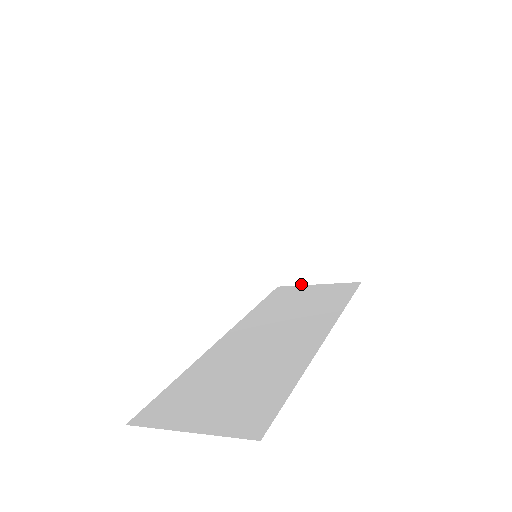
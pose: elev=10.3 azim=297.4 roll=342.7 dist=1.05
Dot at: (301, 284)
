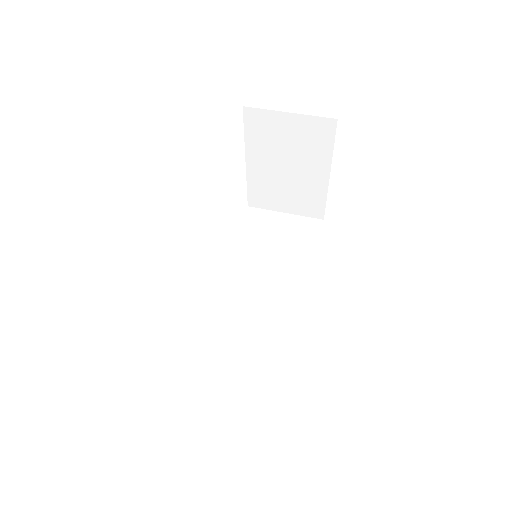
Dot at: (270, 209)
